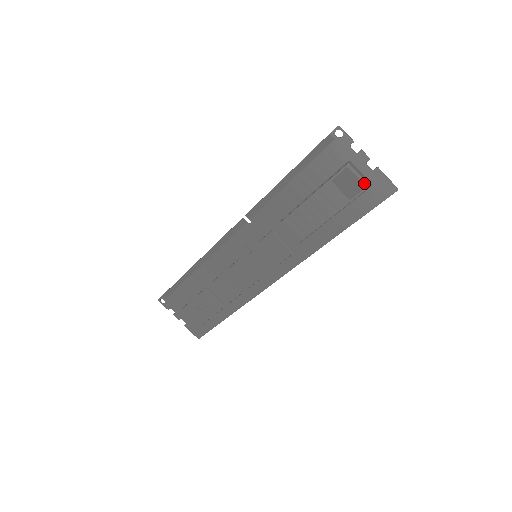
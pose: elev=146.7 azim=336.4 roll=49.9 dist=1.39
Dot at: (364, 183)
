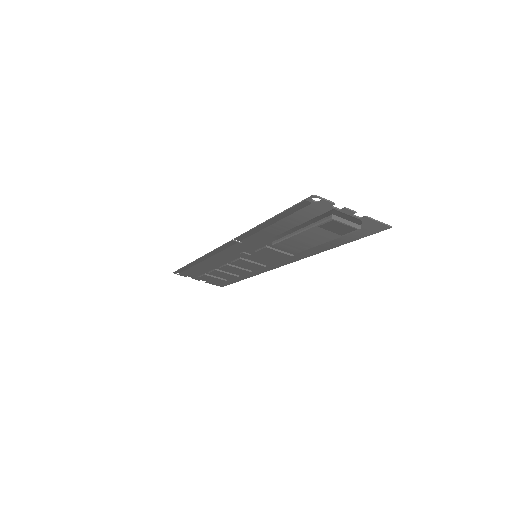
Dot at: (354, 228)
